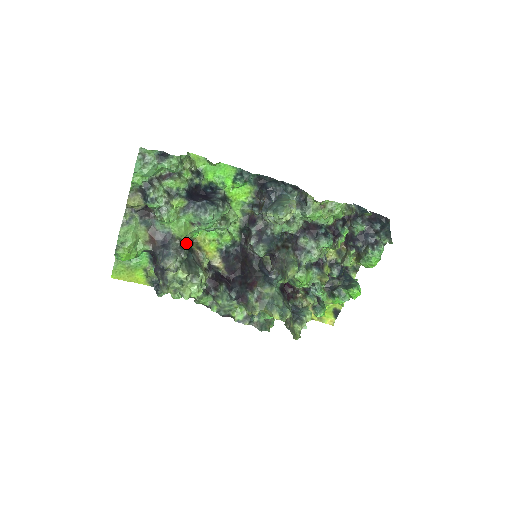
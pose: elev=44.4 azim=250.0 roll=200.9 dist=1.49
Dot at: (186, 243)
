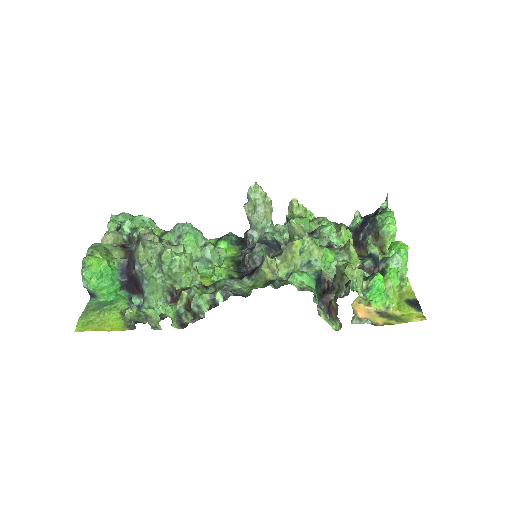
Dot at: occluded
